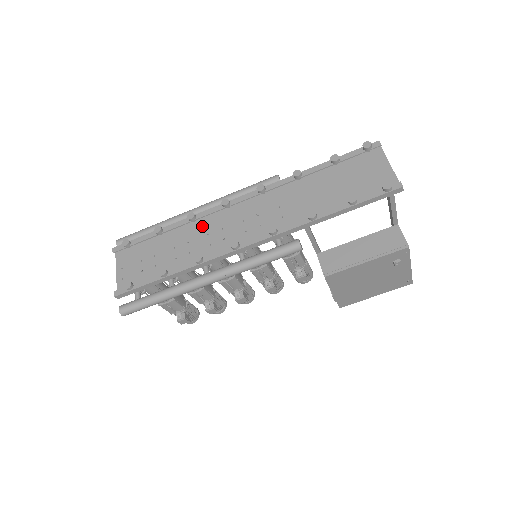
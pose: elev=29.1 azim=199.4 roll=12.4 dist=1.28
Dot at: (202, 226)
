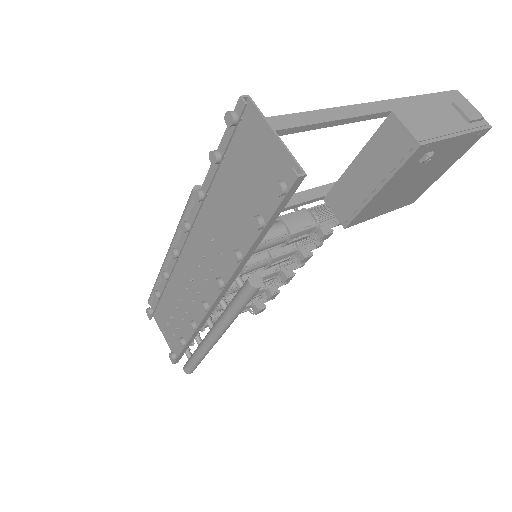
Dot at: (179, 278)
